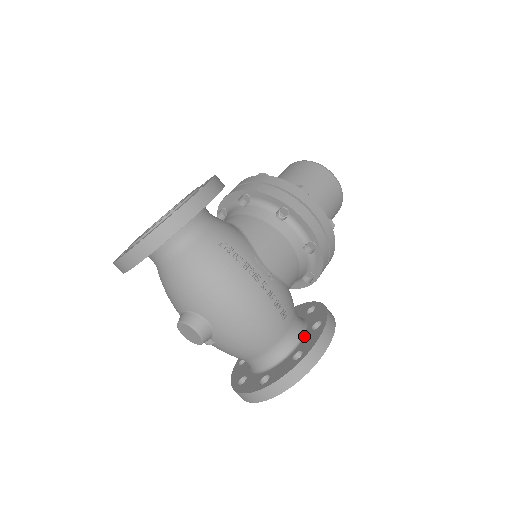
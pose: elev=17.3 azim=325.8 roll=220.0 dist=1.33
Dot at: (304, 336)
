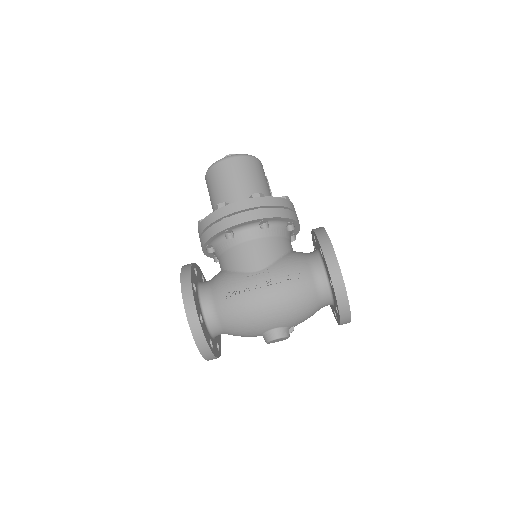
Dot at: (324, 265)
